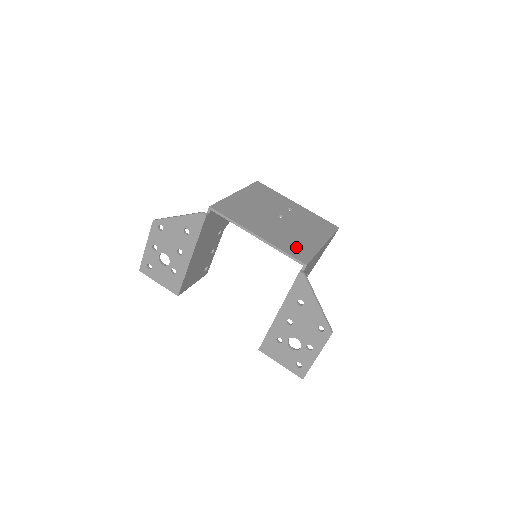
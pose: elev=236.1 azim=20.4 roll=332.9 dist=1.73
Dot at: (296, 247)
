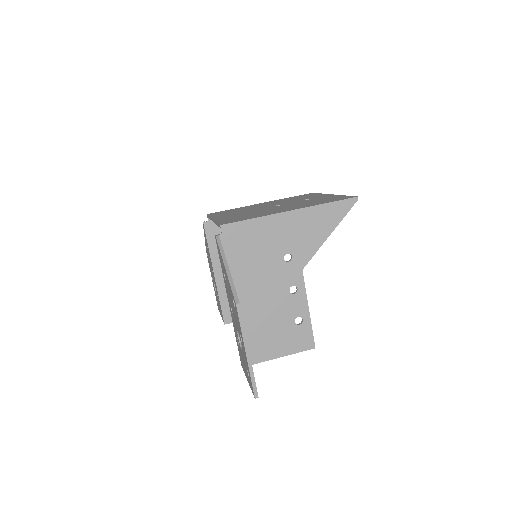
Dot at: (240, 218)
